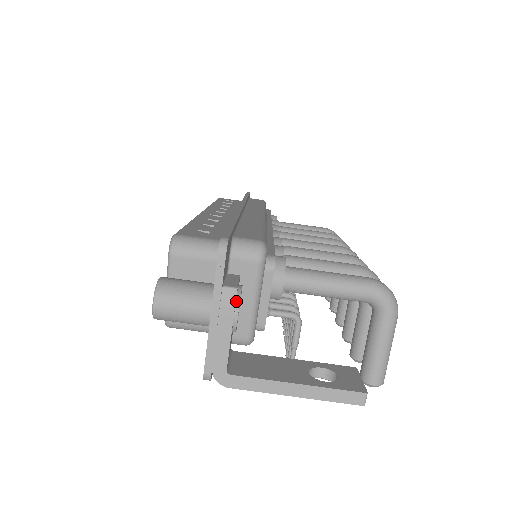
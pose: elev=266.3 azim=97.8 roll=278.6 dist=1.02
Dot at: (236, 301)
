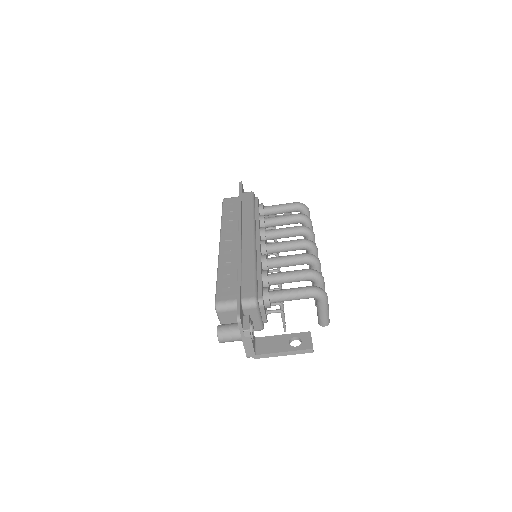
Dot at: (251, 332)
